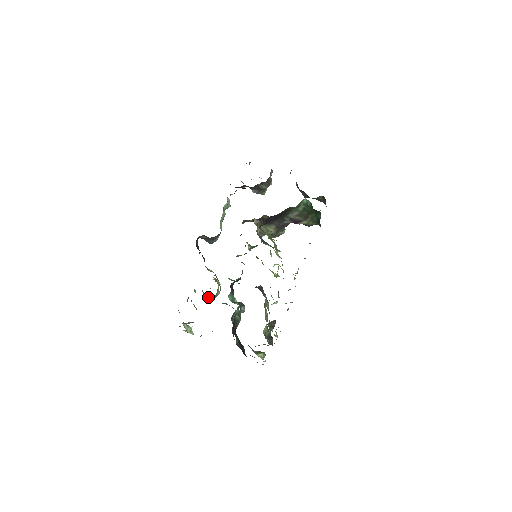
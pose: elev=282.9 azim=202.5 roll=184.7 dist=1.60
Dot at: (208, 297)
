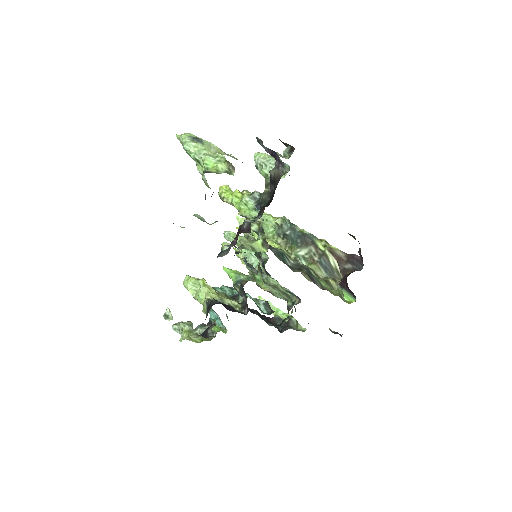
Dot at: occluded
